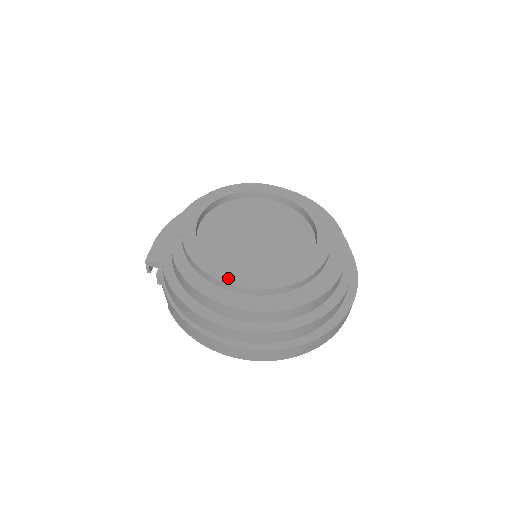
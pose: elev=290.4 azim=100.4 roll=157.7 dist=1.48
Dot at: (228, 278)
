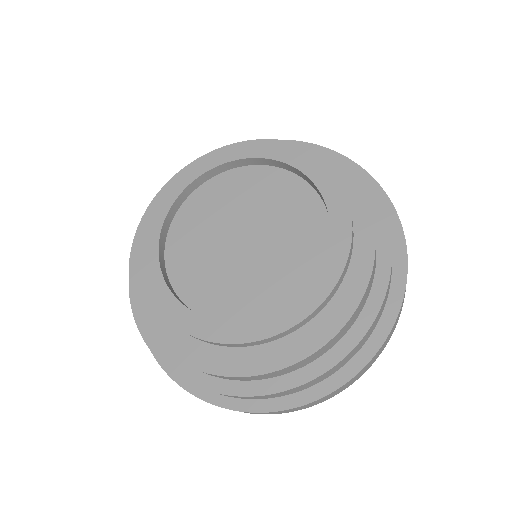
Dot at: (156, 290)
